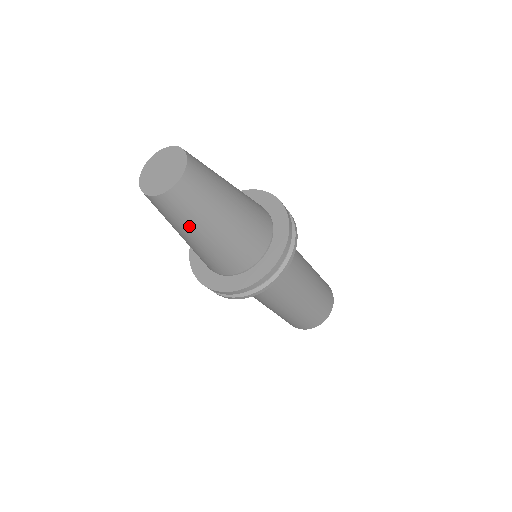
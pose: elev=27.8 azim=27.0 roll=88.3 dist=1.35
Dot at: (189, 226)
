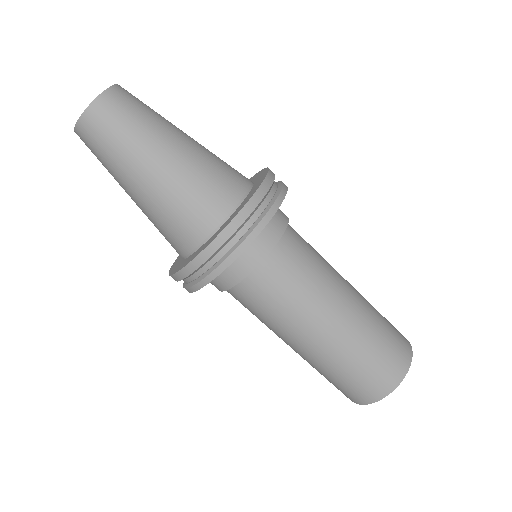
Dot at: (117, 170)
